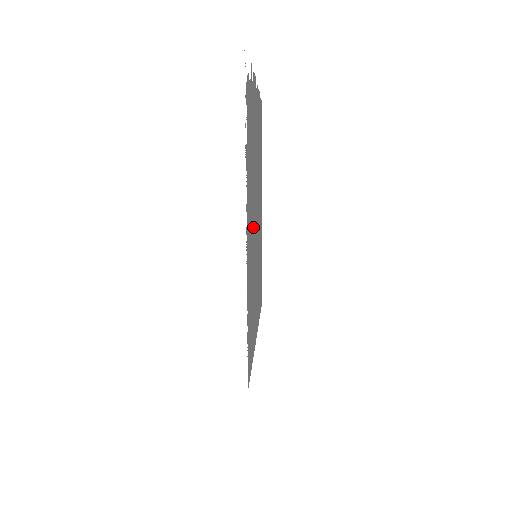
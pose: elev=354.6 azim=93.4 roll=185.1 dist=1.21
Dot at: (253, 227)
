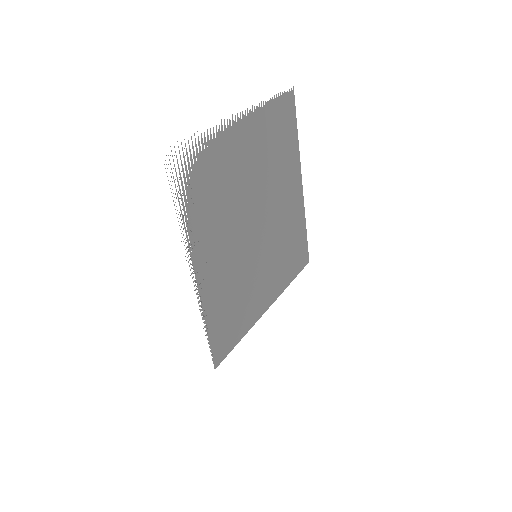
Dot at: (236, 246)
